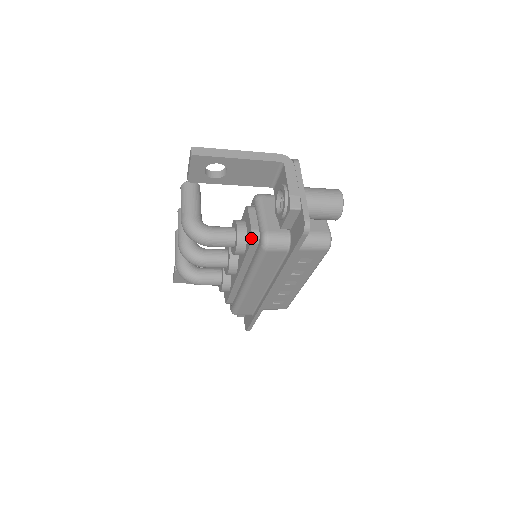
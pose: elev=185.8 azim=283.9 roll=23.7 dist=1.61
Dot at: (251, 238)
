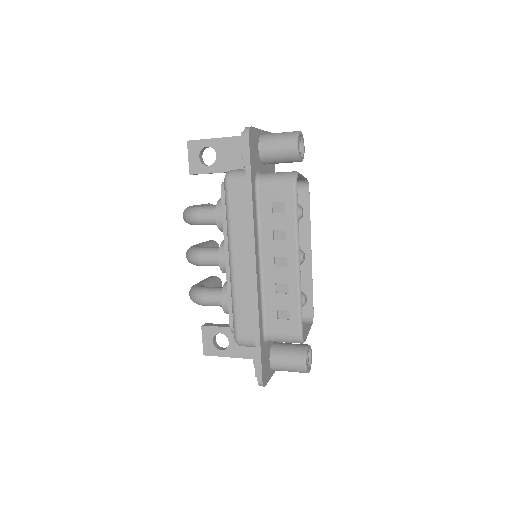
Dot at: (221, 185)
